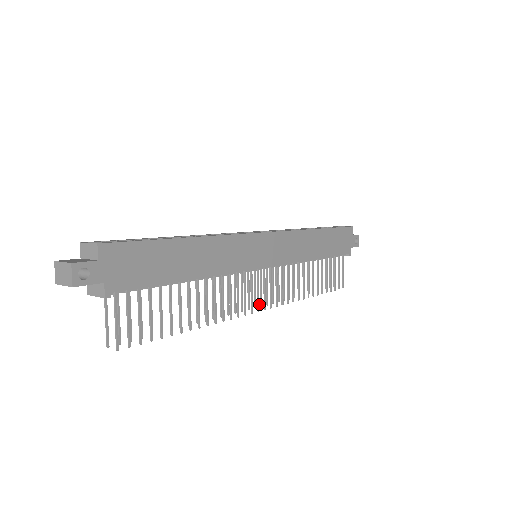
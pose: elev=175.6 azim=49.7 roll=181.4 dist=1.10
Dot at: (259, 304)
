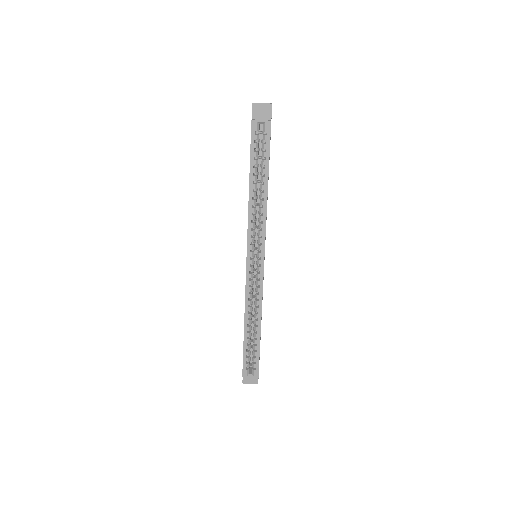
Dot at: occluded
